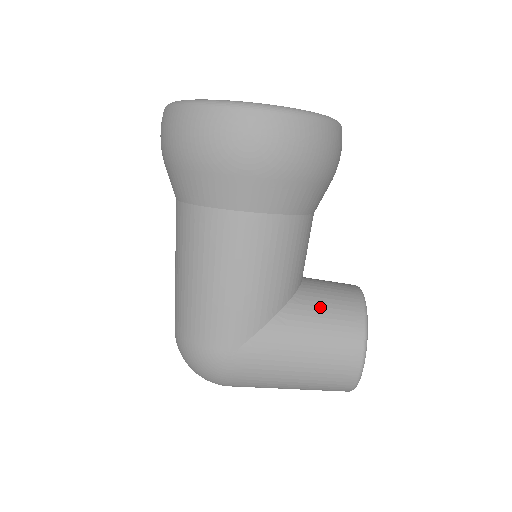
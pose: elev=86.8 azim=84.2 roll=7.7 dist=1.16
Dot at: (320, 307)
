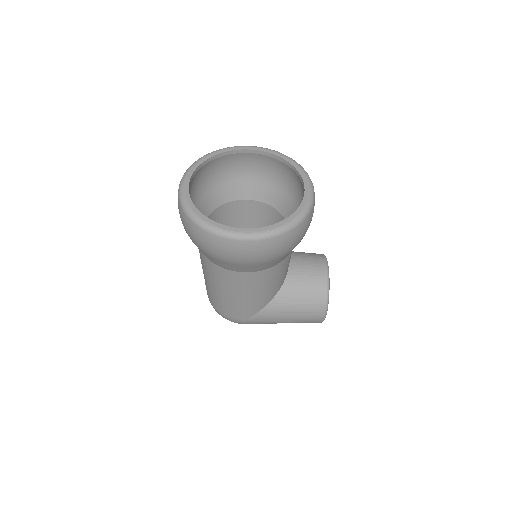
Dot at: (298, 293)
